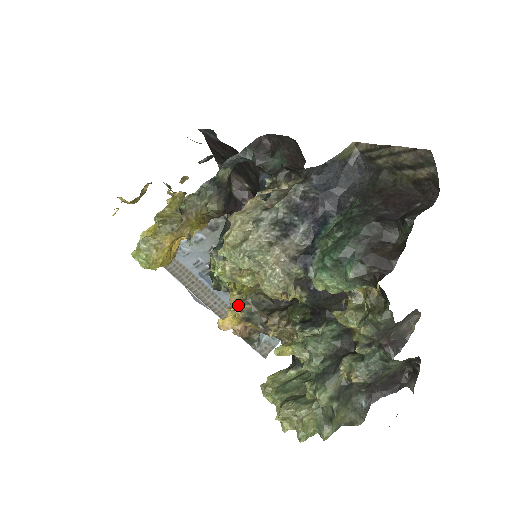
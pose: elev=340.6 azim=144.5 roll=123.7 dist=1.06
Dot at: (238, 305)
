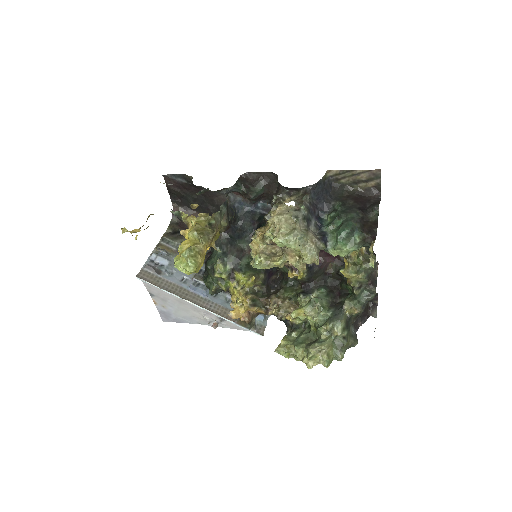
Dot at: (245, 296)
